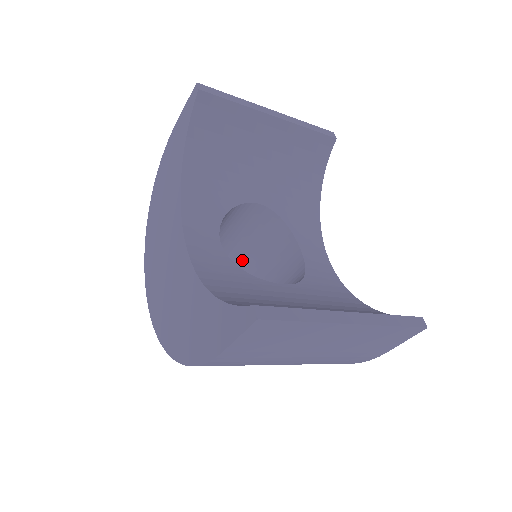
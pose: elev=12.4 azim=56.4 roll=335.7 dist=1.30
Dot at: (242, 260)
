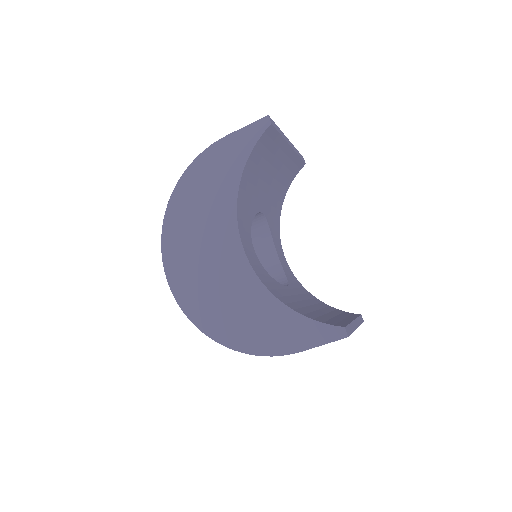
Dot at: occluded
